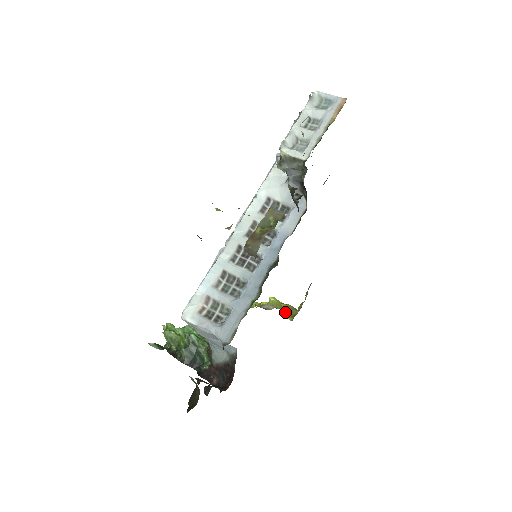
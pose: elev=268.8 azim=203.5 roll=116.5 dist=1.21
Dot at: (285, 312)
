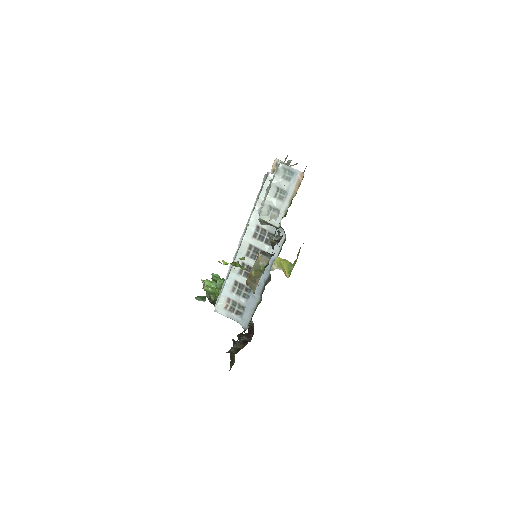
Dot at: (284, 270)
